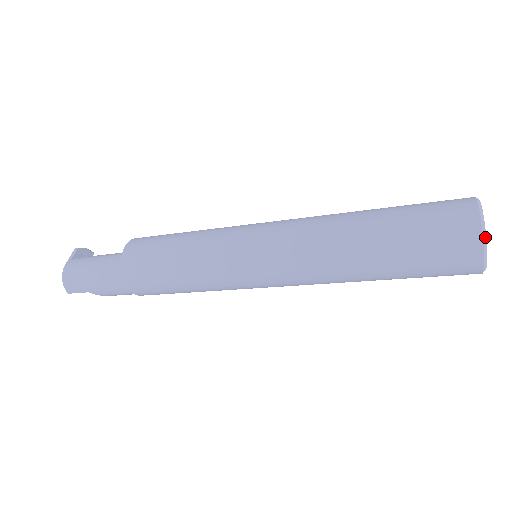
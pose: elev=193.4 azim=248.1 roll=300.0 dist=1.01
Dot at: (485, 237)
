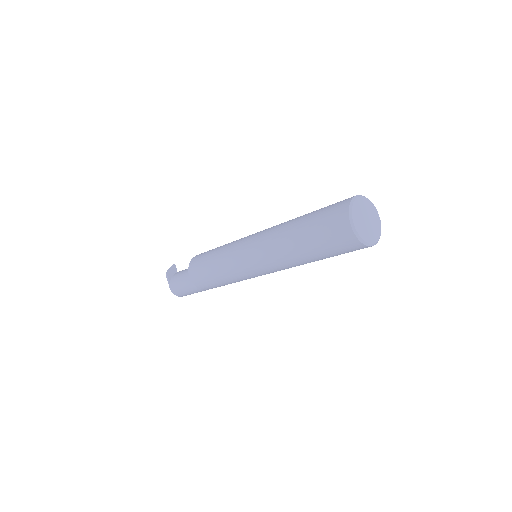
Dot at: (363, 241)
